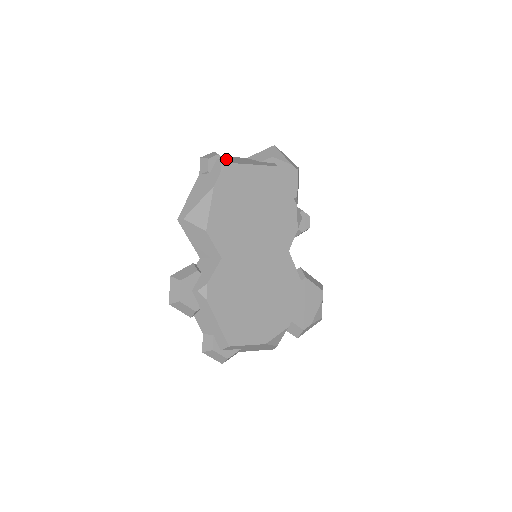
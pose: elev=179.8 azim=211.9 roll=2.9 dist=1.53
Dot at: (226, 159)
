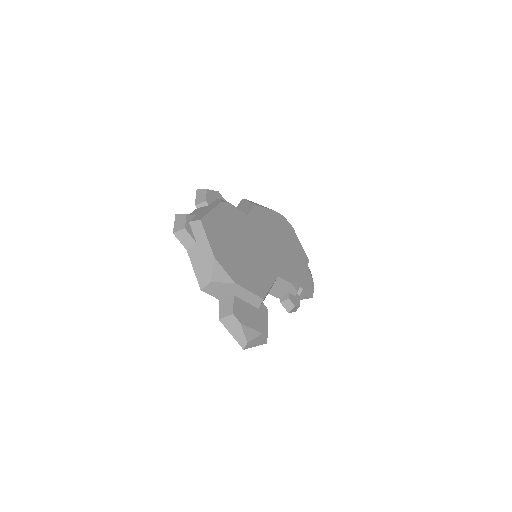
Dot at: occluded
